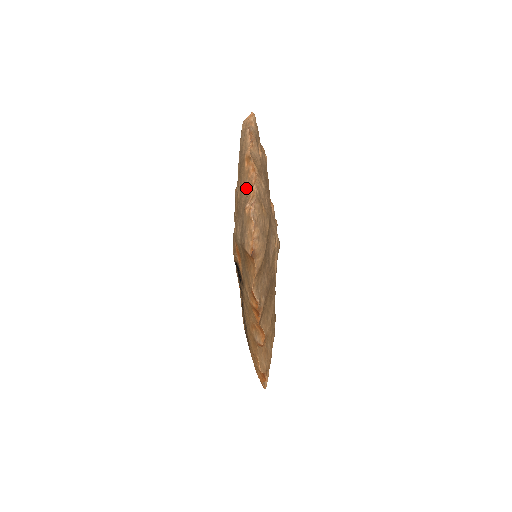
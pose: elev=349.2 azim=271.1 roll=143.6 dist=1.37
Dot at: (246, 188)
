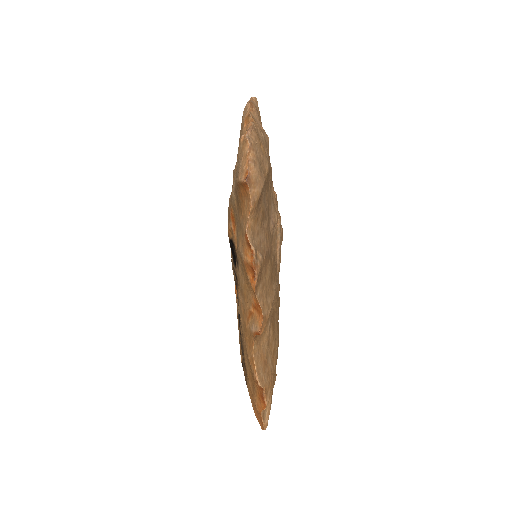
Dot at: occluded
